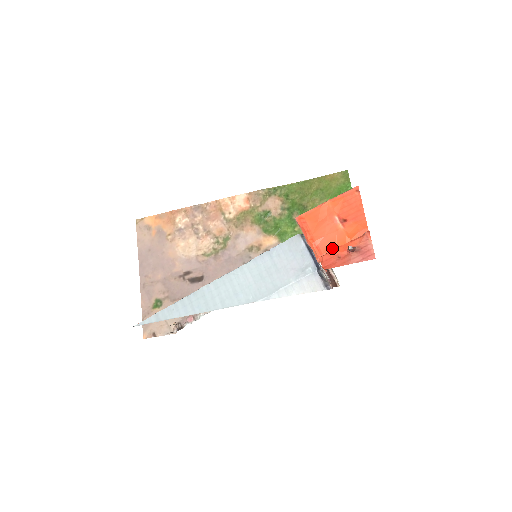
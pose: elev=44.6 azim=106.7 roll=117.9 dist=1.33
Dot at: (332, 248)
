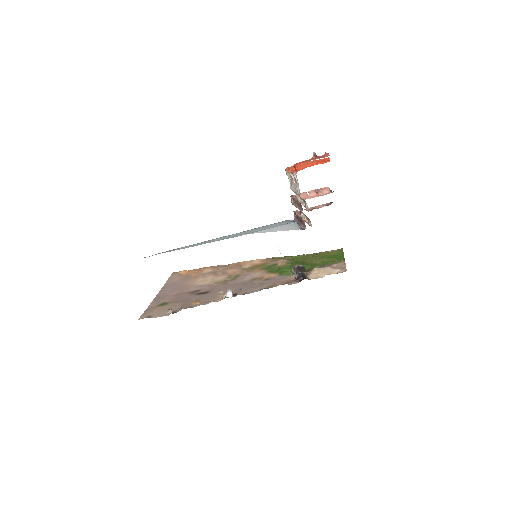
Dot at: (304, 168)
